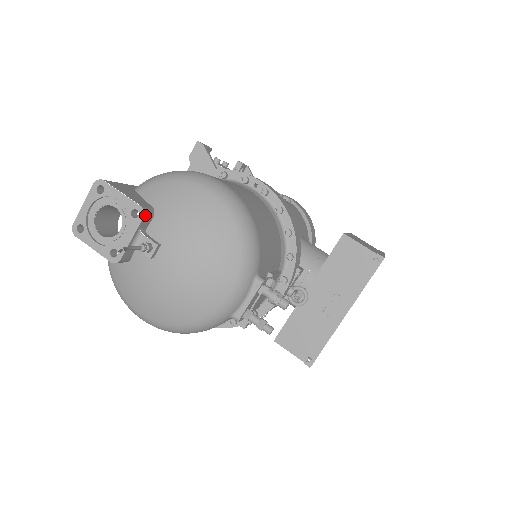
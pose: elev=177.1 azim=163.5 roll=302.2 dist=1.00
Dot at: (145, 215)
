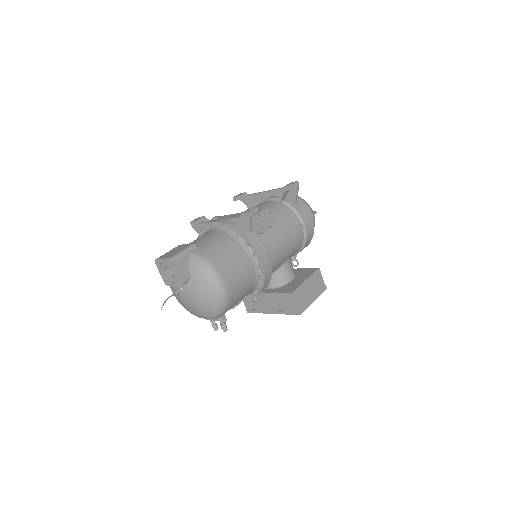
Dot at: occluded
